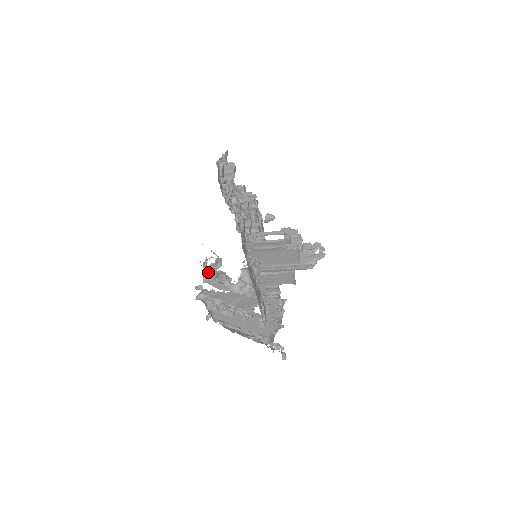
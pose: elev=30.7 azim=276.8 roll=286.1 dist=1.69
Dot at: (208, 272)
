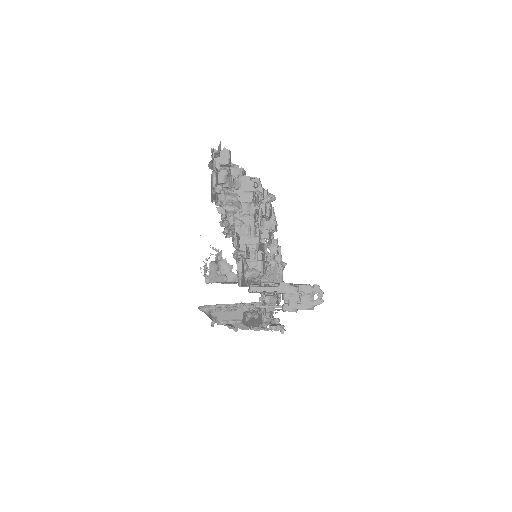
Dot at: (209, 270)
